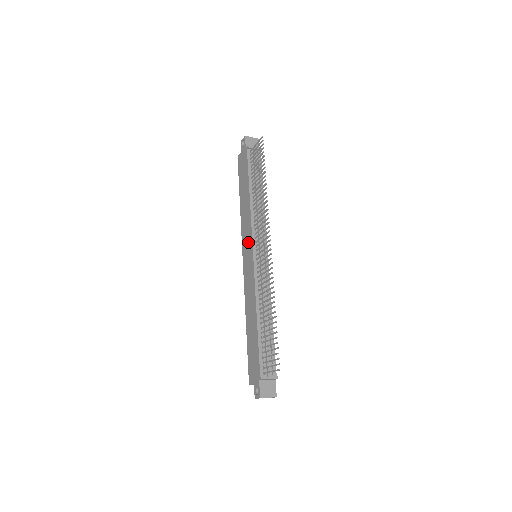
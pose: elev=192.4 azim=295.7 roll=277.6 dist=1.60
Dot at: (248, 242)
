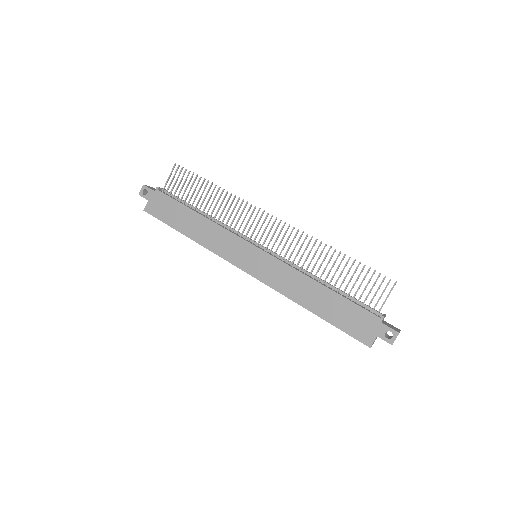
Dot at: (239, 248)
